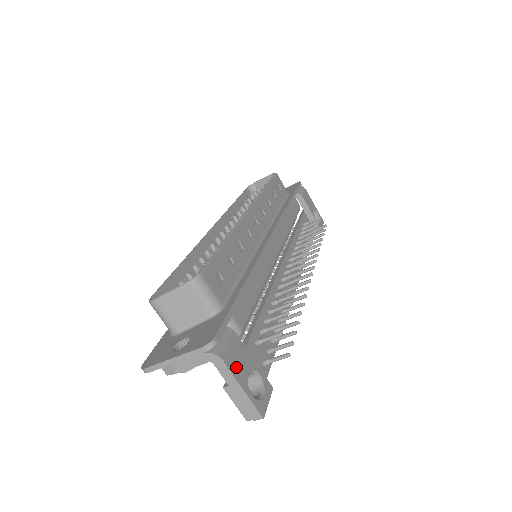
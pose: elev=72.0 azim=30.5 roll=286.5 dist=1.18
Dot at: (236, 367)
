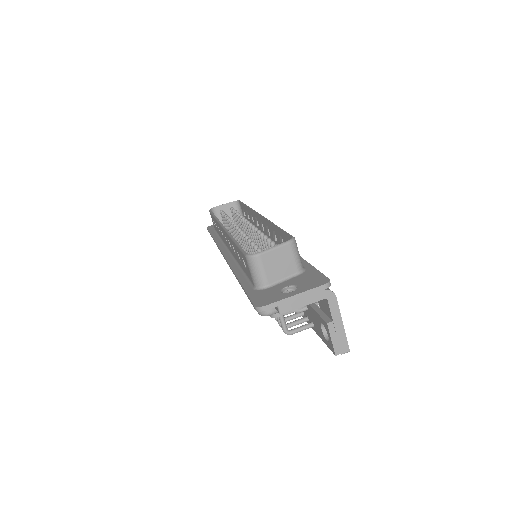
Dot at: occluded
